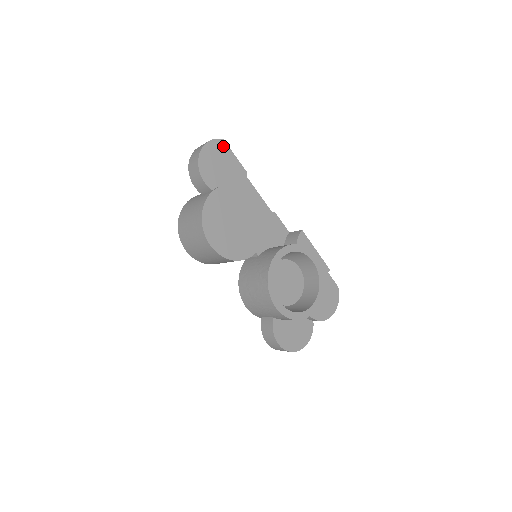
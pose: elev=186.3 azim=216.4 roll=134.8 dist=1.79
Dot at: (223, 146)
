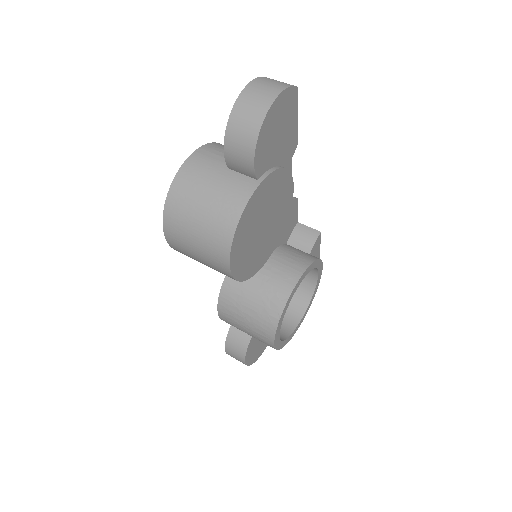
Dot at: (293, 99)
